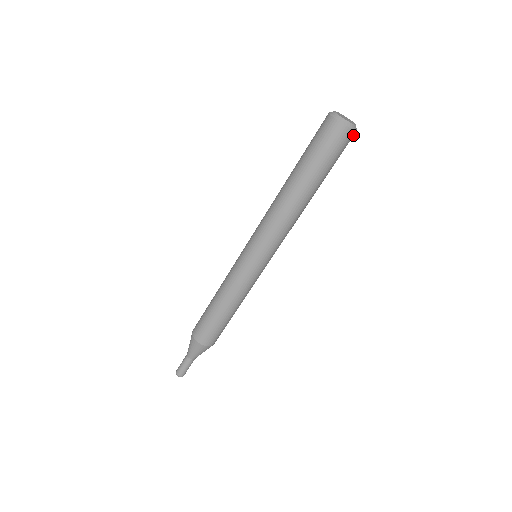
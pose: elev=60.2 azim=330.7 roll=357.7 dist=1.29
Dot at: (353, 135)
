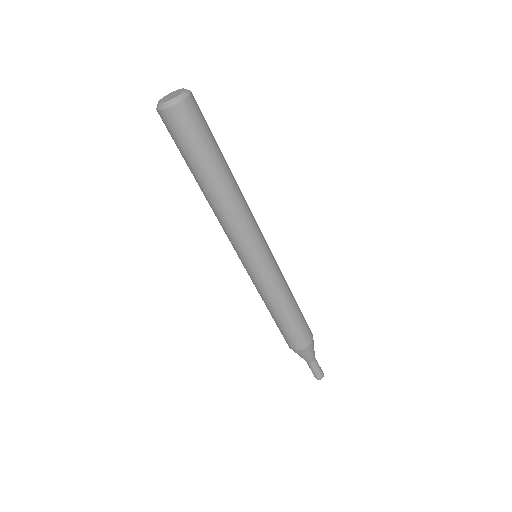
Dot at: (178, 110)
